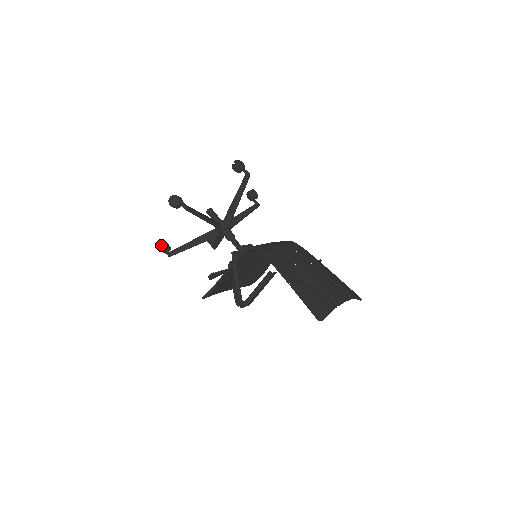
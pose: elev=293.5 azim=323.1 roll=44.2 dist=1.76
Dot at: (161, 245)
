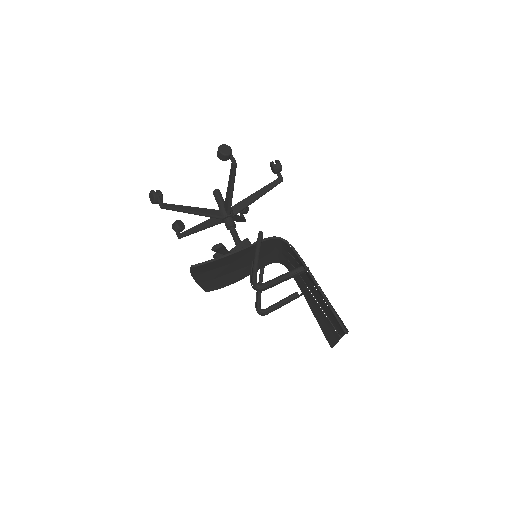
Dot at: occluded
